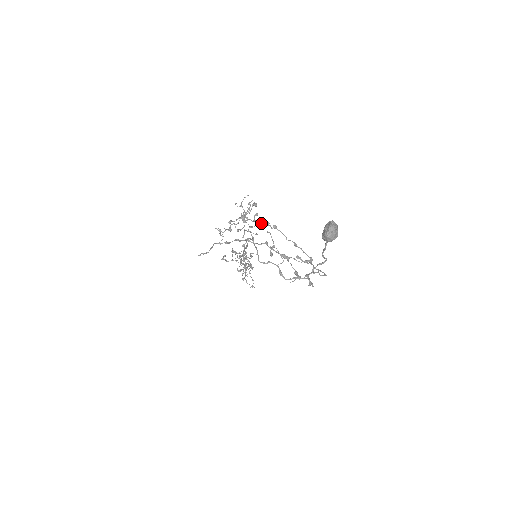
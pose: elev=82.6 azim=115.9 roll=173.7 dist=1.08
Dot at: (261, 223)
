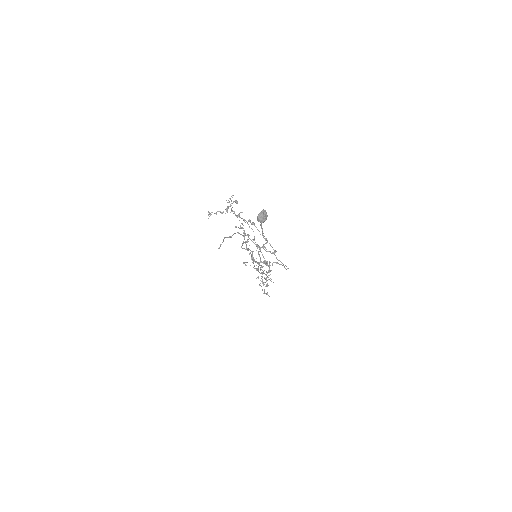
Dot at: (244, 219)
